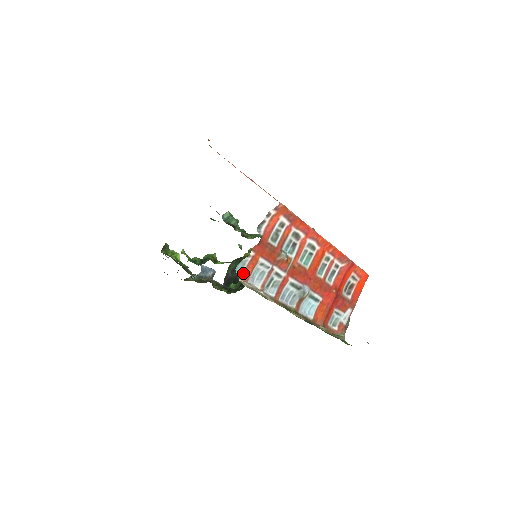
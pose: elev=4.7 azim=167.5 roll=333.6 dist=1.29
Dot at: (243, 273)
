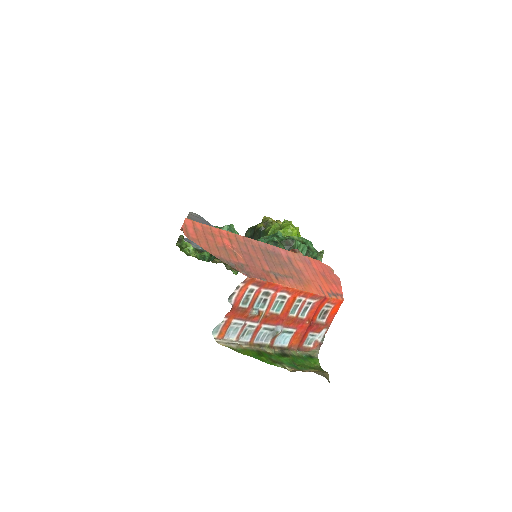
Dot at: (218, 334)
